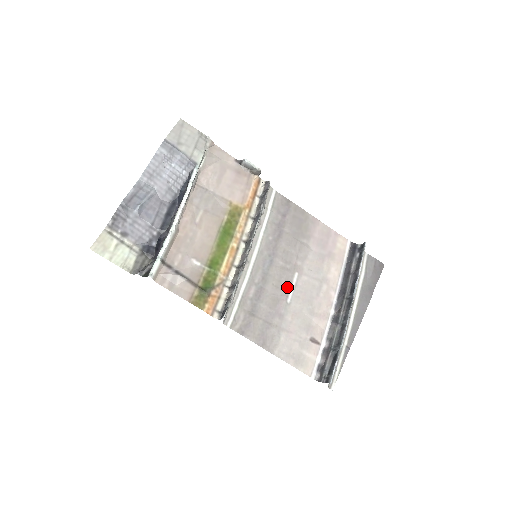
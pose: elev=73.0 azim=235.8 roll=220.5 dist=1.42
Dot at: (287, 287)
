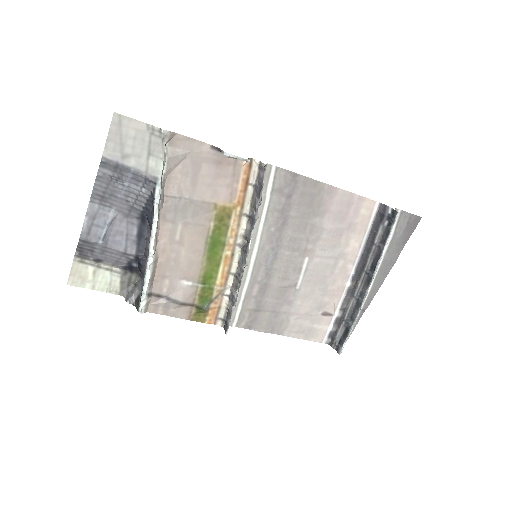
Dot at: (295, 275)
